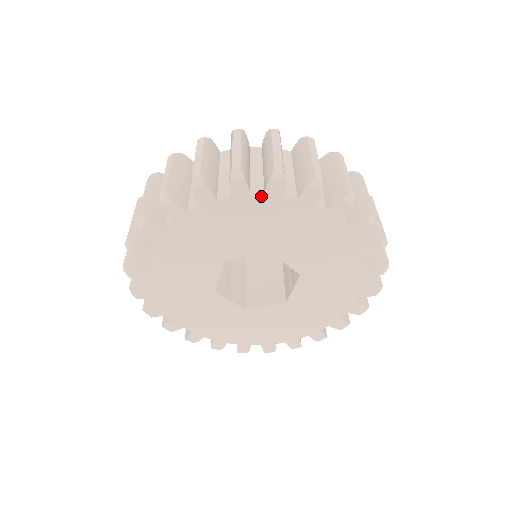
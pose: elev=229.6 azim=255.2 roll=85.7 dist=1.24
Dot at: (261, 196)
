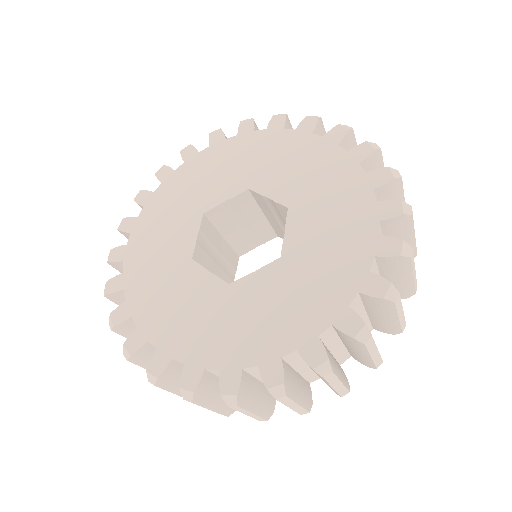
Dot at: (235, 137)
